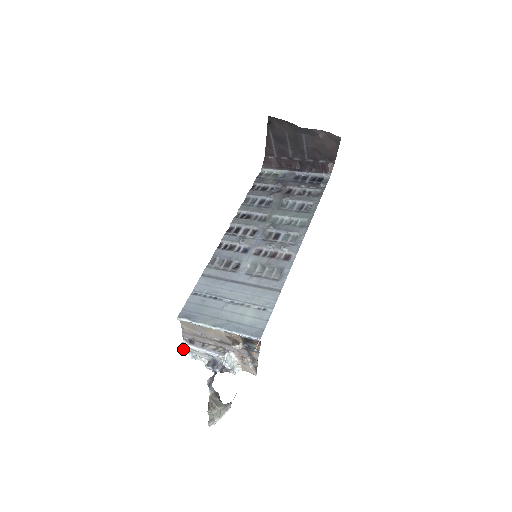
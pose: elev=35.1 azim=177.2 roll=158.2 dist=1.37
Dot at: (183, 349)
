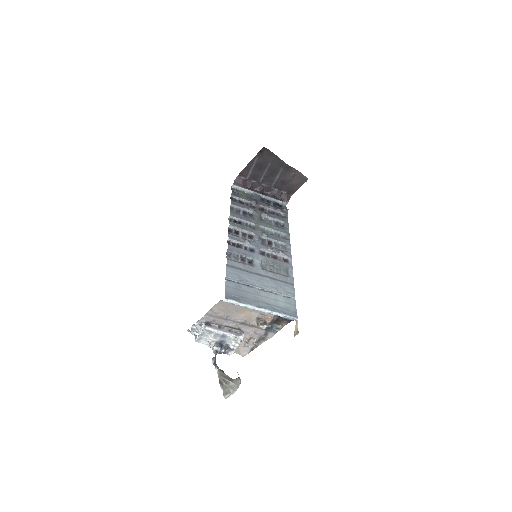
Dot at: (193, 331)
